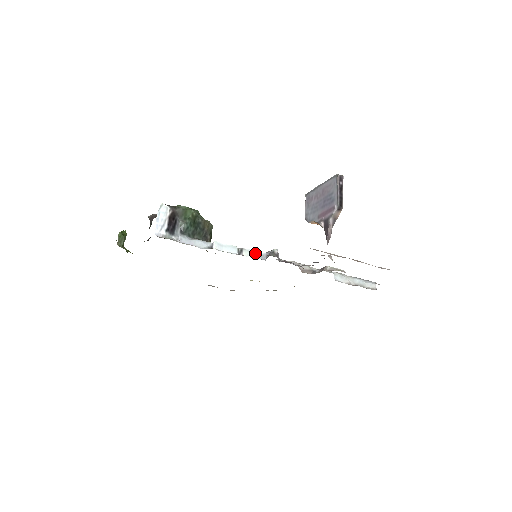
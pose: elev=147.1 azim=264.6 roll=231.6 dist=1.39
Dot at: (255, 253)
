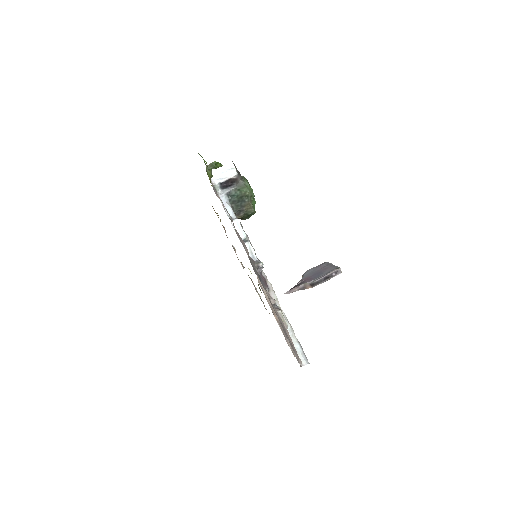
Dot at: (252, 252)
